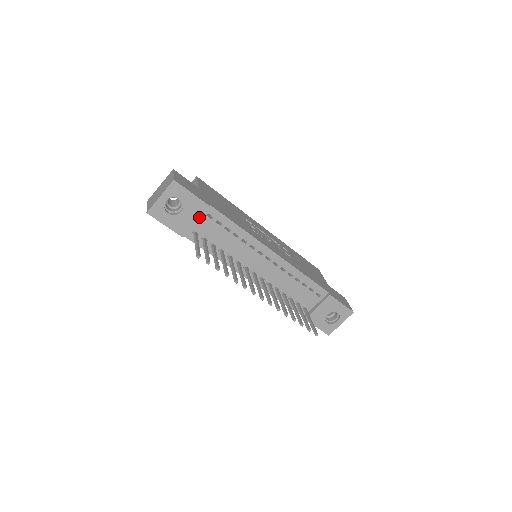
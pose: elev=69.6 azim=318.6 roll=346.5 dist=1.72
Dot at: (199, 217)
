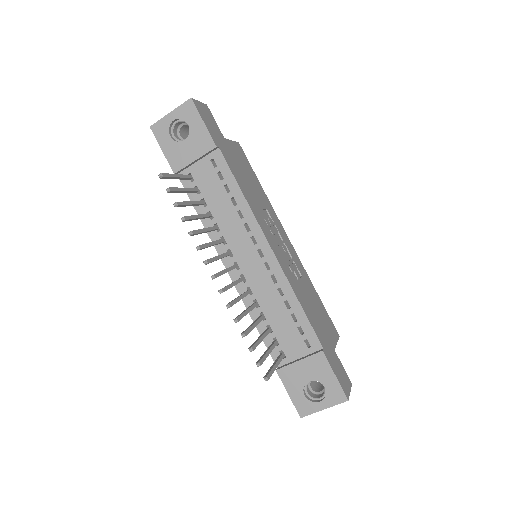
Dot at: (200, 156)
